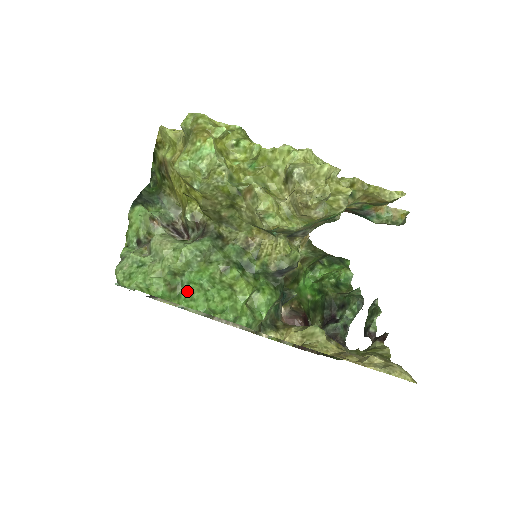
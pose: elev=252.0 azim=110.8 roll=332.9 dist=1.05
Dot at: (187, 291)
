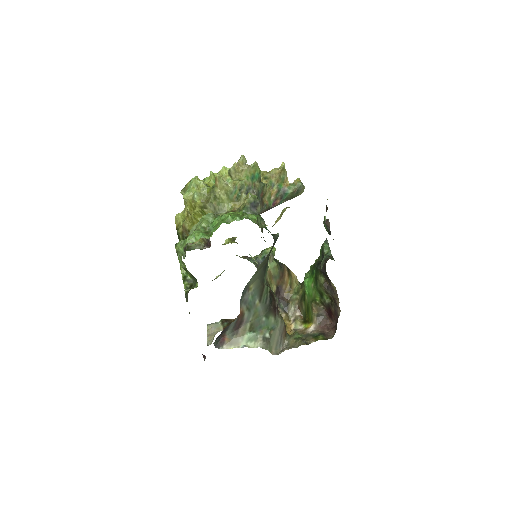
Dot at: (213, 228)
